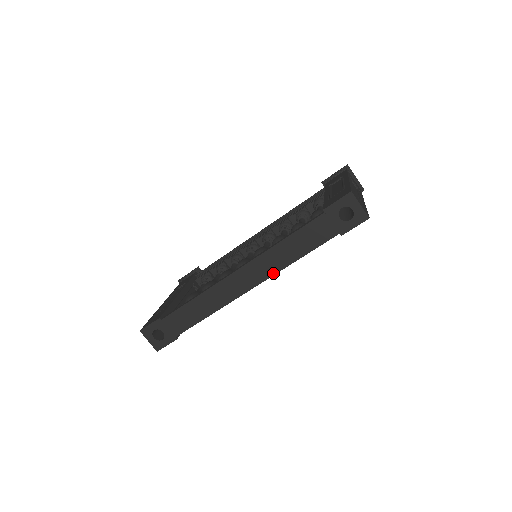
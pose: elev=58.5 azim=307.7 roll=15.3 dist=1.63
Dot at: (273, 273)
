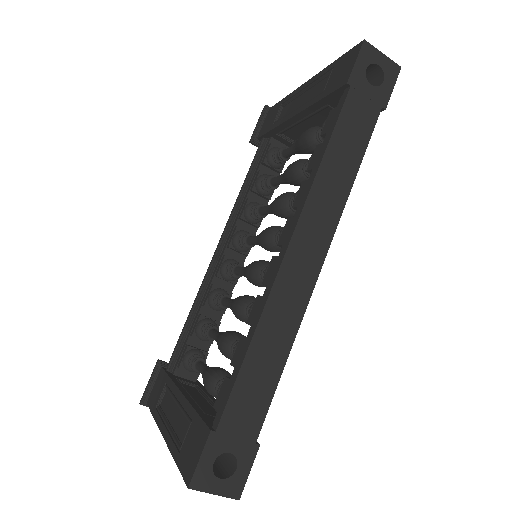
Dot at: (337, 219)
